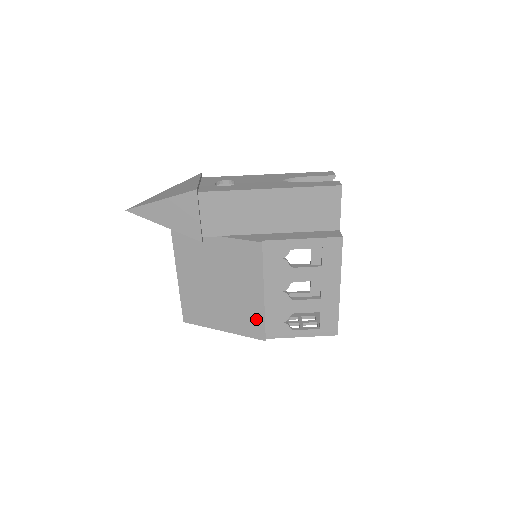
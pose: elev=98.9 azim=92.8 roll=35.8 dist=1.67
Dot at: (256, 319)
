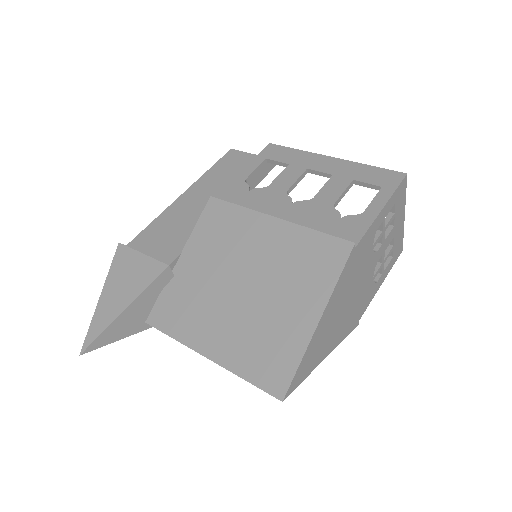
Dot at: (311, 245)
